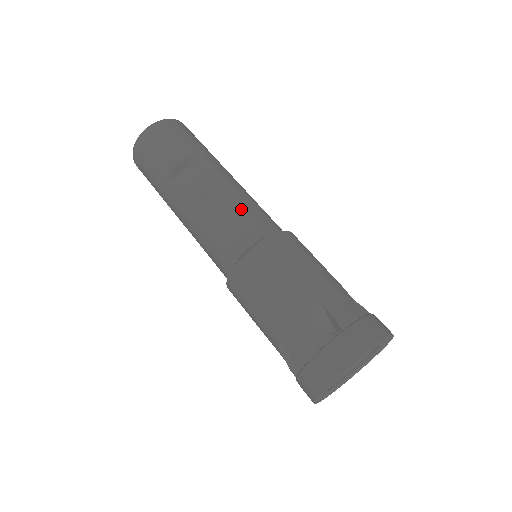
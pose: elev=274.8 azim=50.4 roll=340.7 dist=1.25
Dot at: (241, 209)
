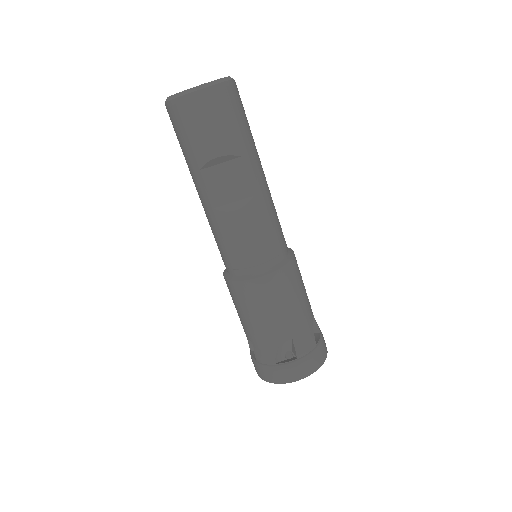
Dot at: (261, 233)
